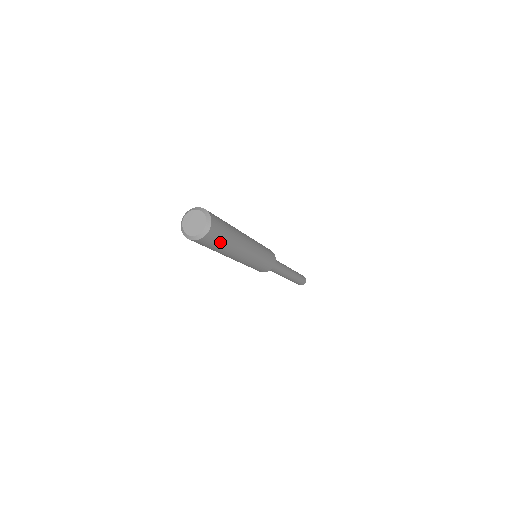
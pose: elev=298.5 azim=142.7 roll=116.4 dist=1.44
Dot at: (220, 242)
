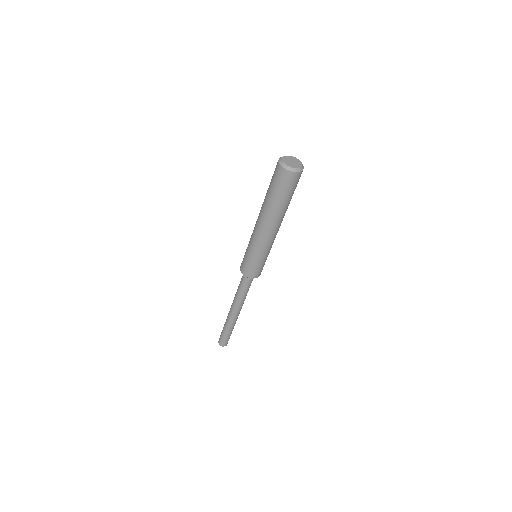
Dot at: (284, 192)
